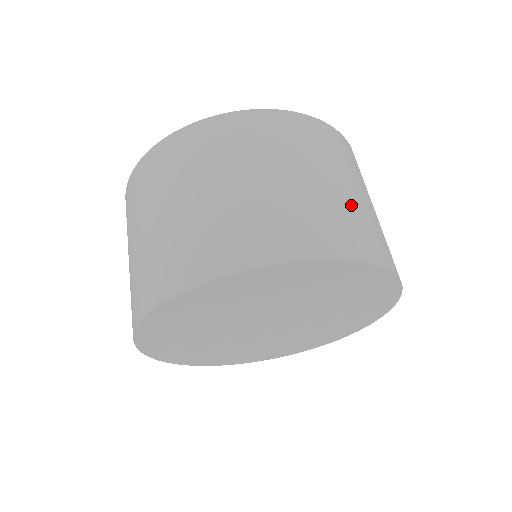
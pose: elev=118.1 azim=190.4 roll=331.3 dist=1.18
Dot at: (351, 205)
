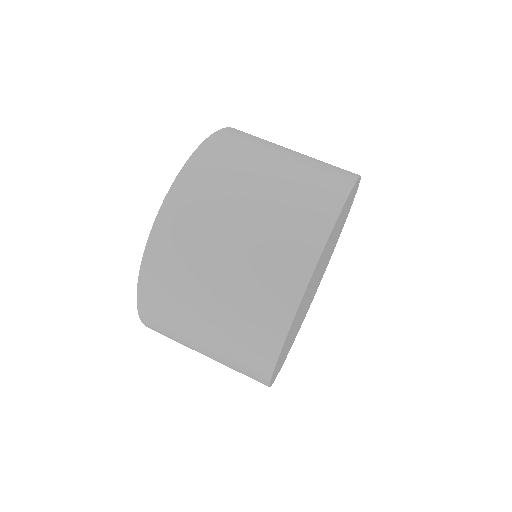
Dot at: occluded
